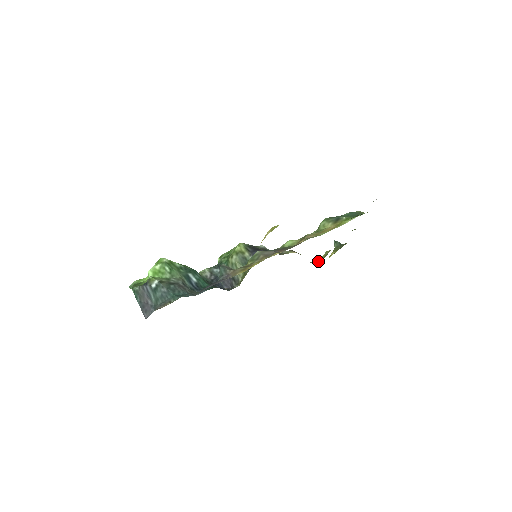
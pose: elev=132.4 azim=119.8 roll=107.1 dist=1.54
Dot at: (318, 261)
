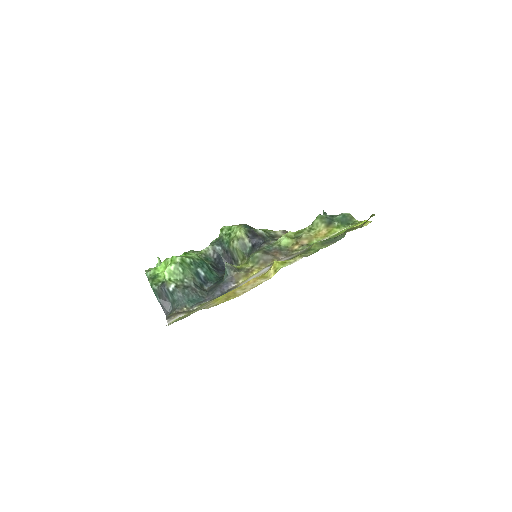
Dot at: occluded
